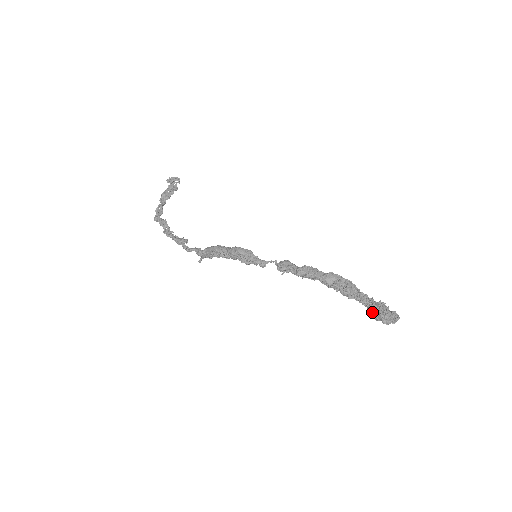
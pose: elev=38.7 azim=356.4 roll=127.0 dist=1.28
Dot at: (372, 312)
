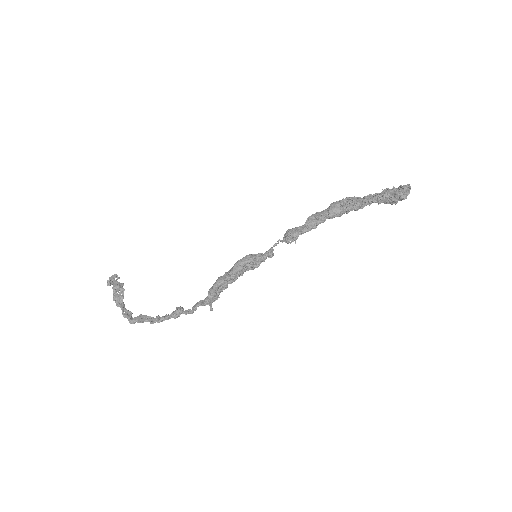
Dot at: (387, 201)
